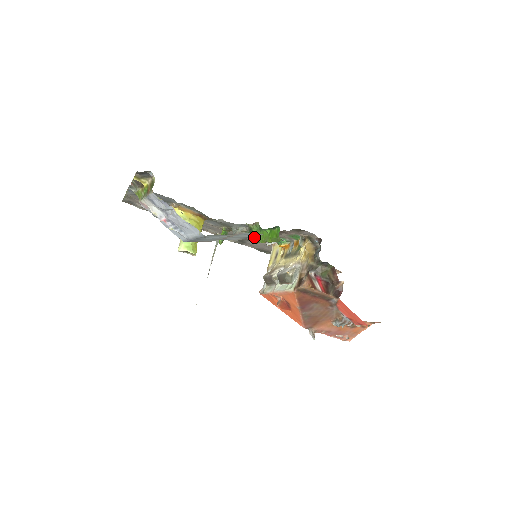
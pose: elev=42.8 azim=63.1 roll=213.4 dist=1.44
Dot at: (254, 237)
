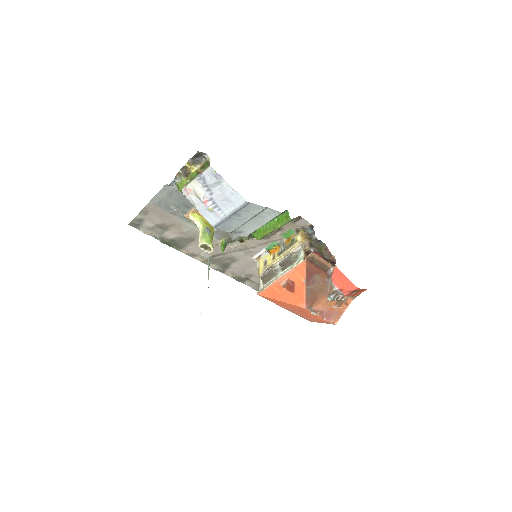
Dot at: (260, 232)
